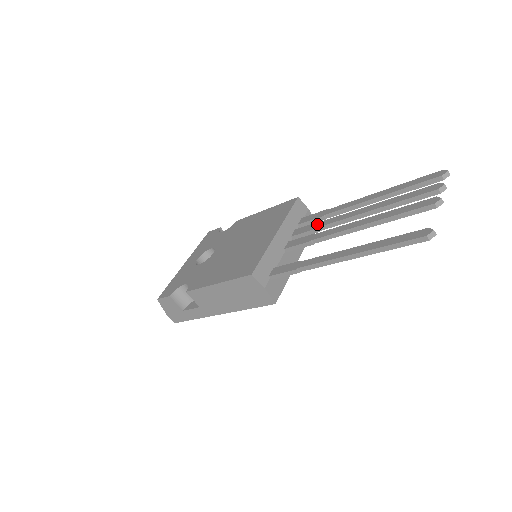
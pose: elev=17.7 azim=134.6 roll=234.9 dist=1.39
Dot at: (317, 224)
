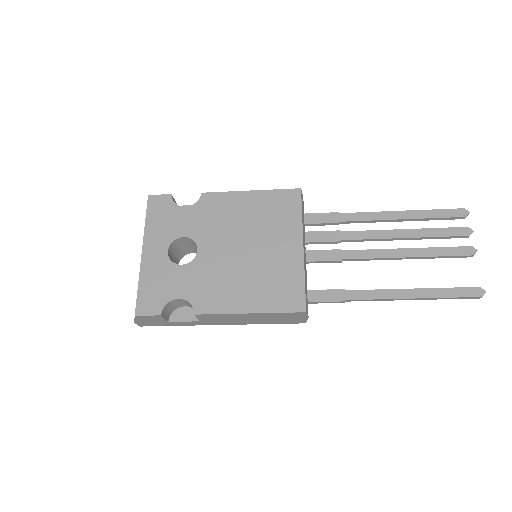
Dot at: (337, 234)
